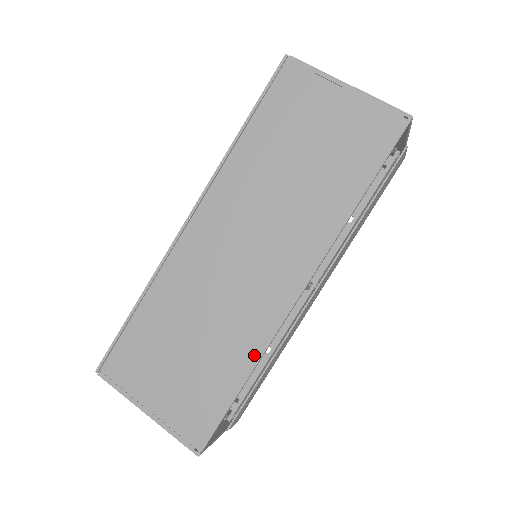
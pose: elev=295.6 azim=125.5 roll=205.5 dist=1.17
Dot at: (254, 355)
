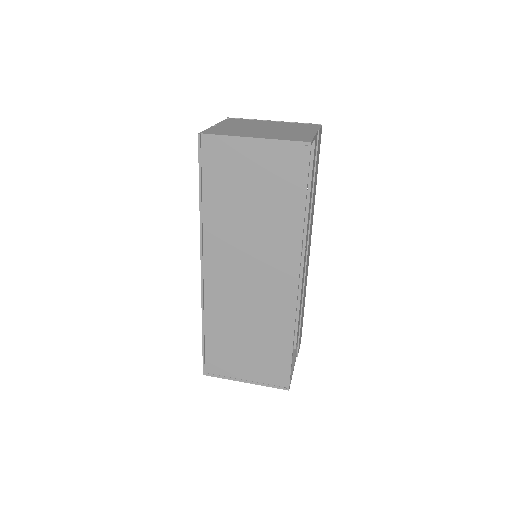
Dot at: (290, 329)
